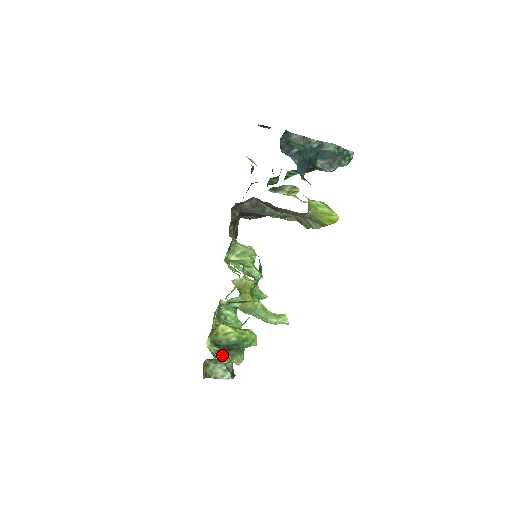
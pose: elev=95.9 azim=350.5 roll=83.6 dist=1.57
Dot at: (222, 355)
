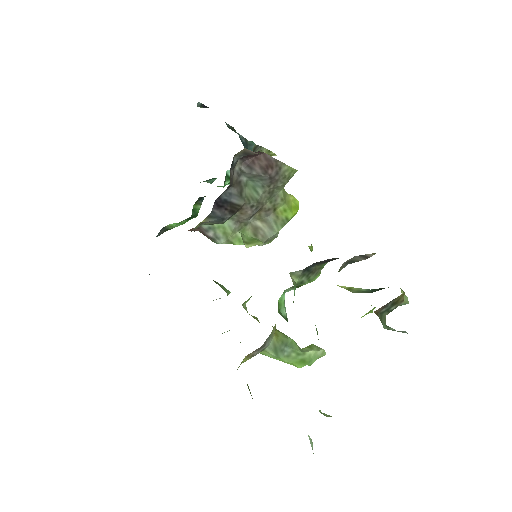
Dot at: occluded
